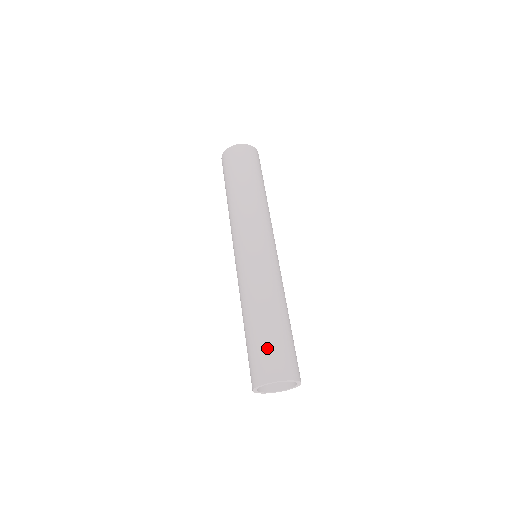
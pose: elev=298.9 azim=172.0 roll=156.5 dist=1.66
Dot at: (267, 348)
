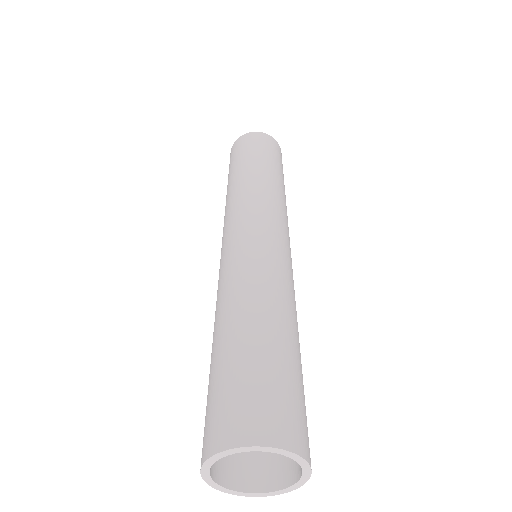
Dot at: (251, 376)
